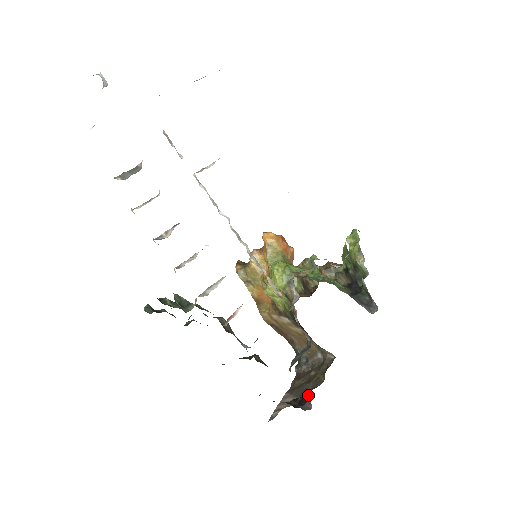
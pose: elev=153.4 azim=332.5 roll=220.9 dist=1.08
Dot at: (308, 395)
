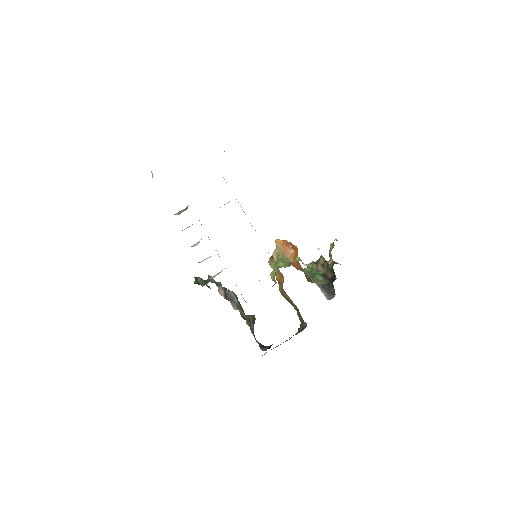
Dot at: occluded
